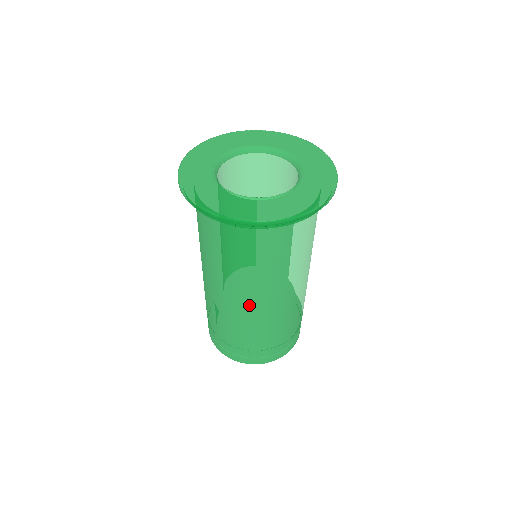
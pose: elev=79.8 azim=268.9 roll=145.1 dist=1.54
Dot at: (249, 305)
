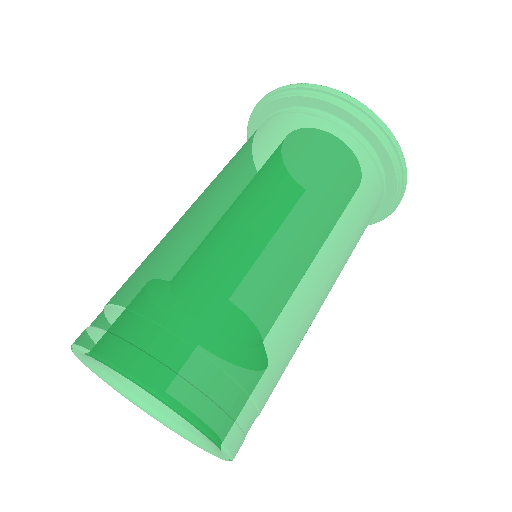
Dot at: (258, 225)
